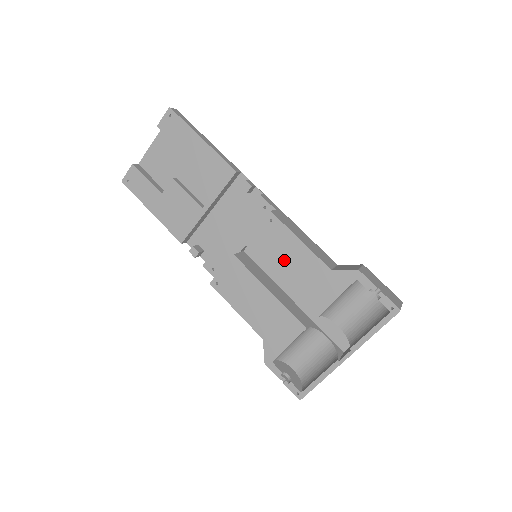
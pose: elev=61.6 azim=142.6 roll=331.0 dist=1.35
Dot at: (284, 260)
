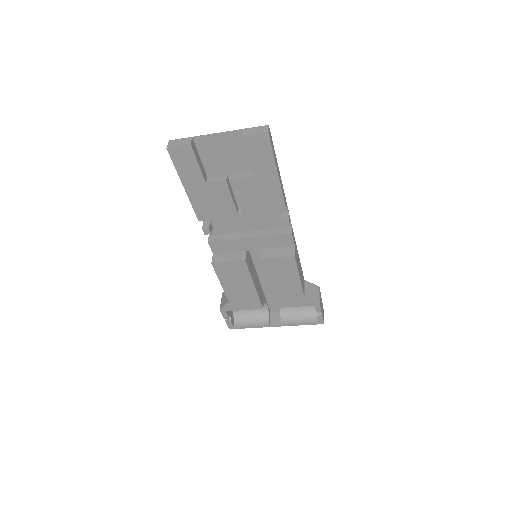
Dot at: (279, 280)
